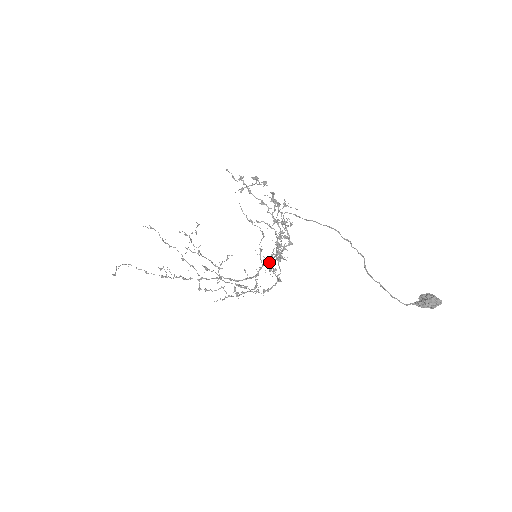
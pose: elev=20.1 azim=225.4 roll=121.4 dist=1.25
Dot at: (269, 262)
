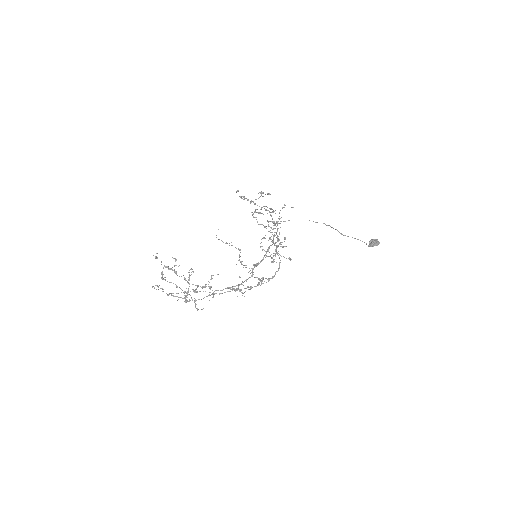
Dot at: (260, 262)
